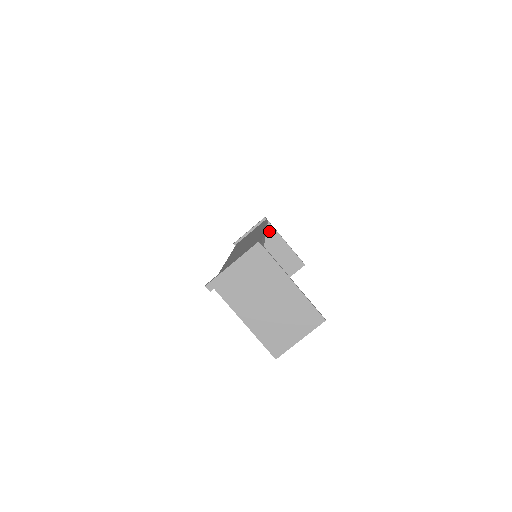
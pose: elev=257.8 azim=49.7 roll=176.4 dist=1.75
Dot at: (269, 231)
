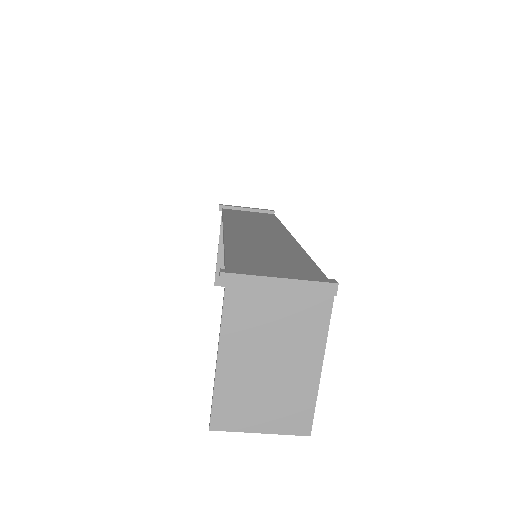
Dot at: occluded
